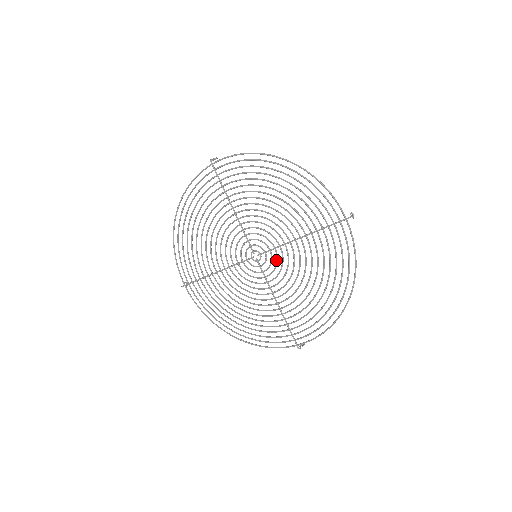
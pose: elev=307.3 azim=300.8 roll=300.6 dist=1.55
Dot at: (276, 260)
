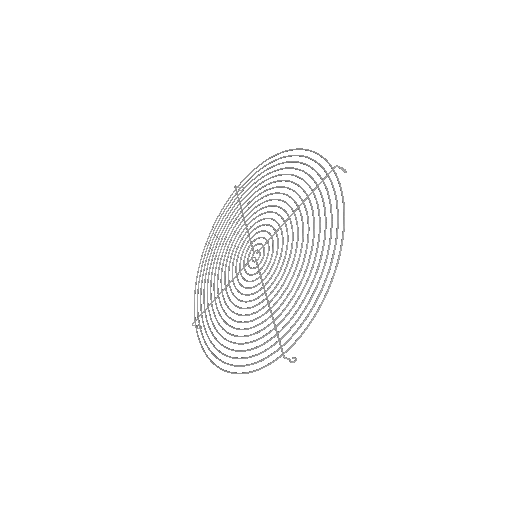
Dot at: (272, 250)
